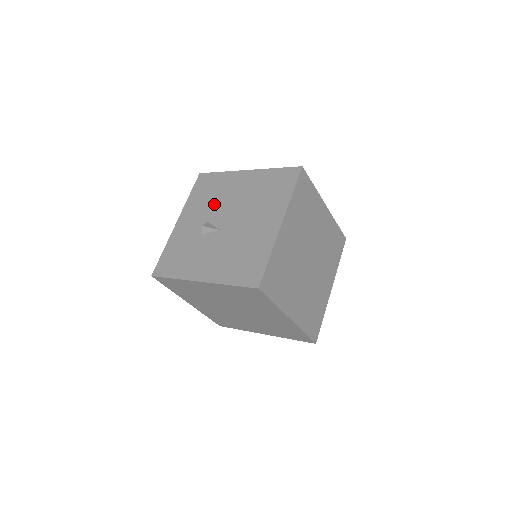
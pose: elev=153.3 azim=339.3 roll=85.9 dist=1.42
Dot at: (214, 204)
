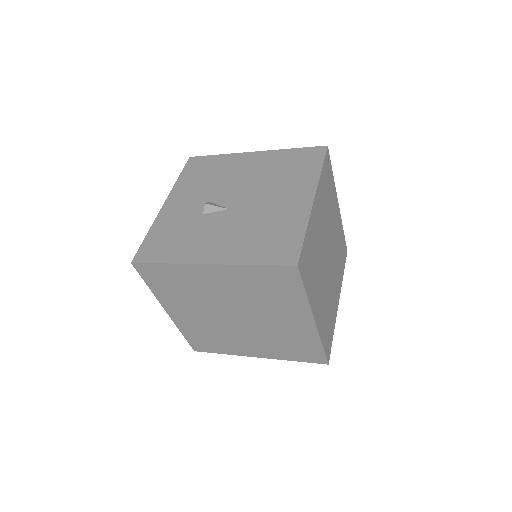
Dot at: (215, 184)
